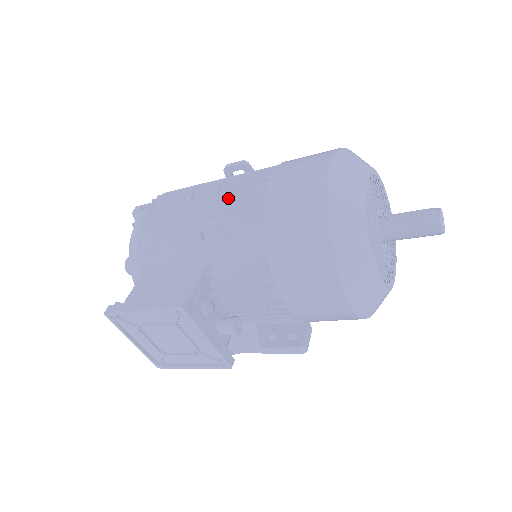
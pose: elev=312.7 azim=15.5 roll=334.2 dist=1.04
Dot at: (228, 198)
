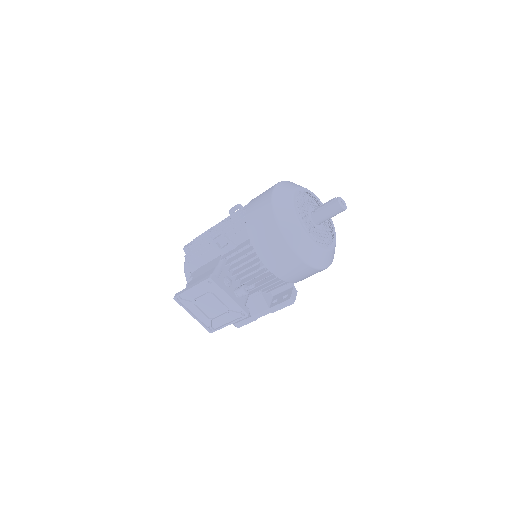
Dot at: occluded
